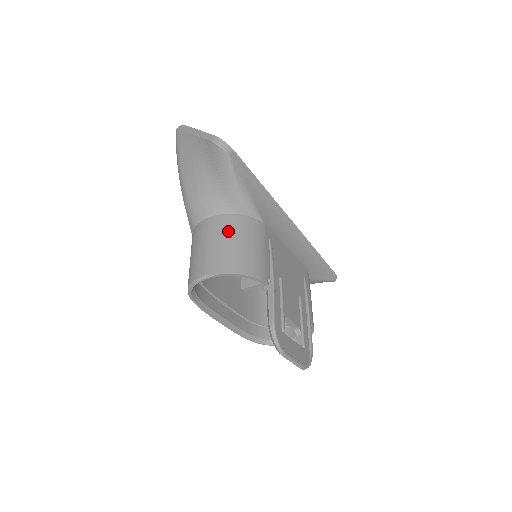
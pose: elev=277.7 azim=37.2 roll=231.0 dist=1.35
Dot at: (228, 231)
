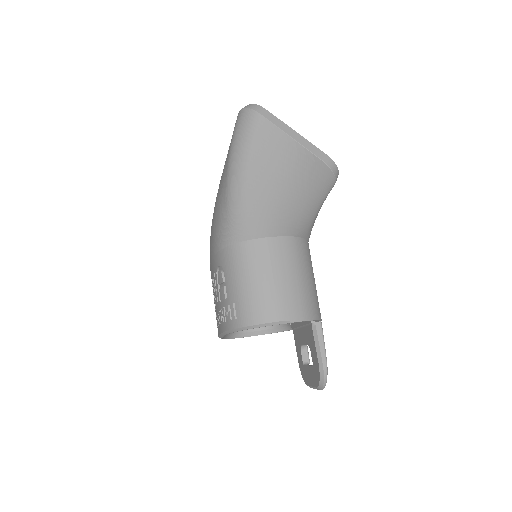
Dot at: (295, 262)
